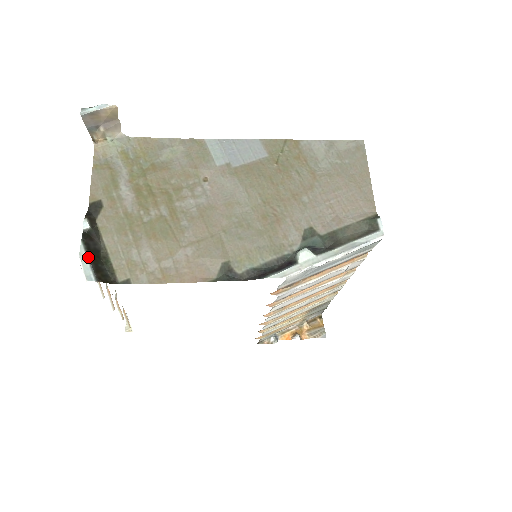
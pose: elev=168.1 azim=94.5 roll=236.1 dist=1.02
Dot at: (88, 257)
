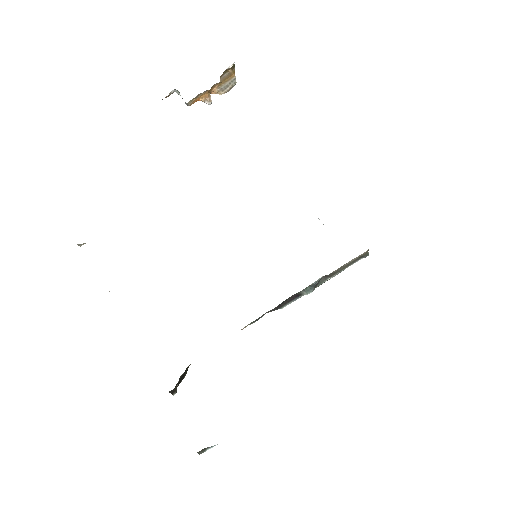
Dot at: occluded
